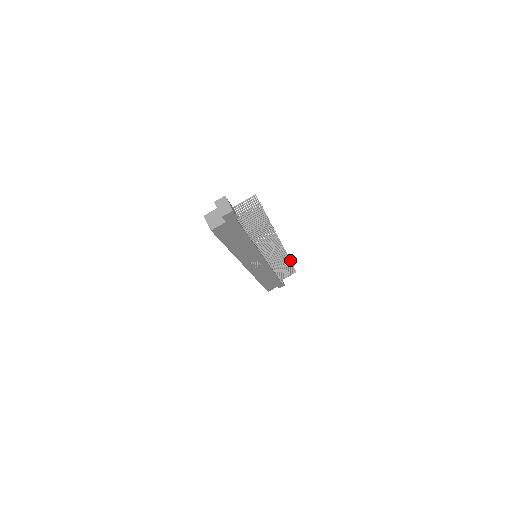
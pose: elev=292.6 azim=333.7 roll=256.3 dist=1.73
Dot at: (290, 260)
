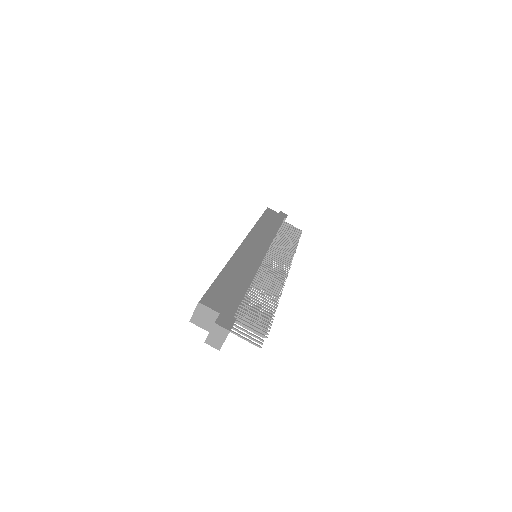
Dot at: occluded
